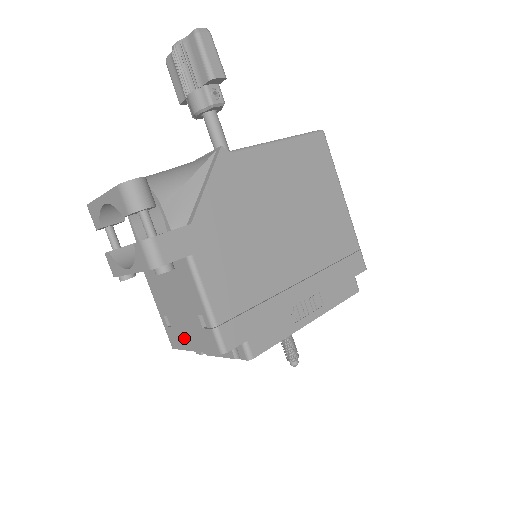
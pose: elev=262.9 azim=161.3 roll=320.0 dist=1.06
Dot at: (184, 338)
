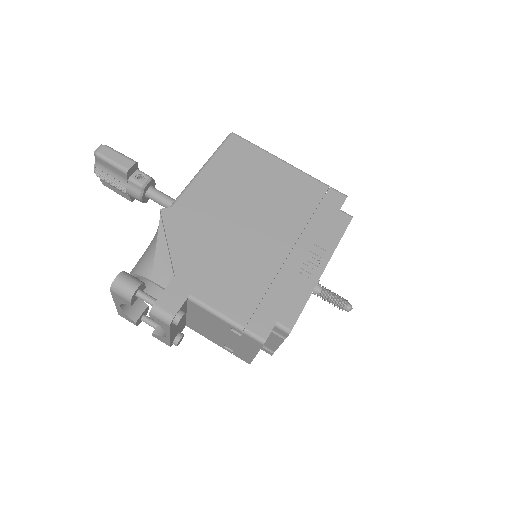
Dot at: (244, 352)
